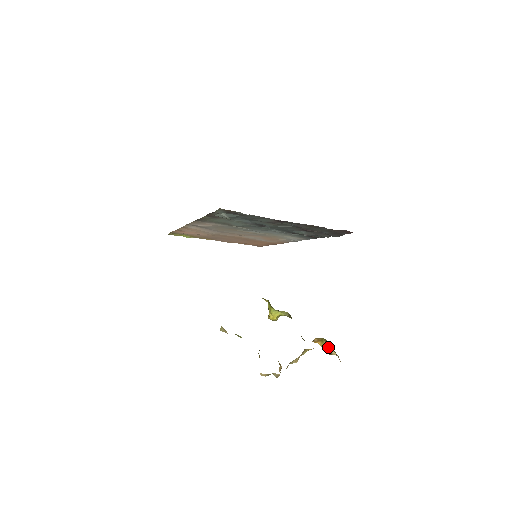
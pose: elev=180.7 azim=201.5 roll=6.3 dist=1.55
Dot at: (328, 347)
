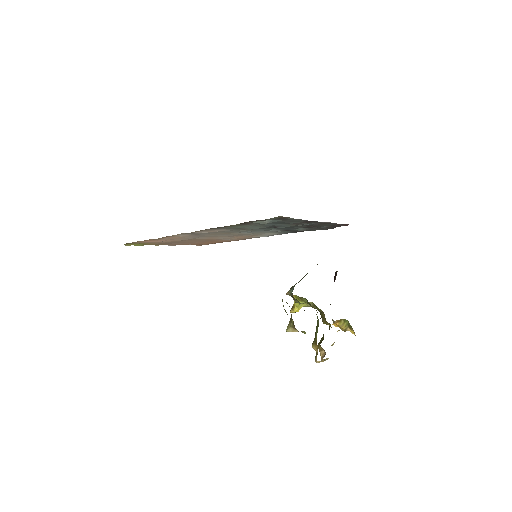
Dot at: (345, 325)
